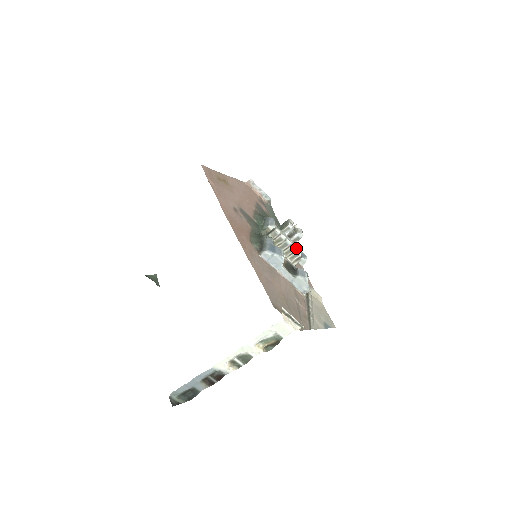
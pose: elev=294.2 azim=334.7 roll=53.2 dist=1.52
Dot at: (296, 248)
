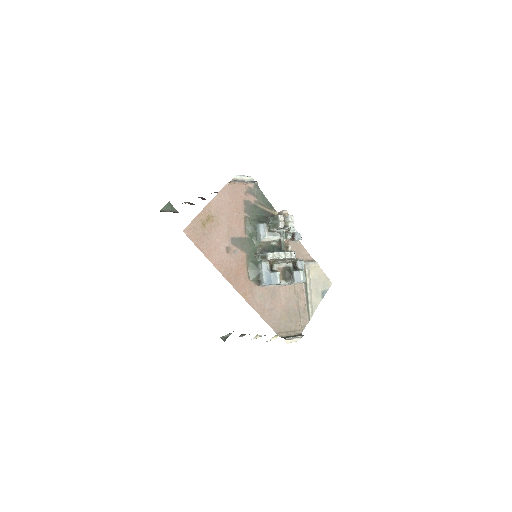
Dot at: (289, 258)
